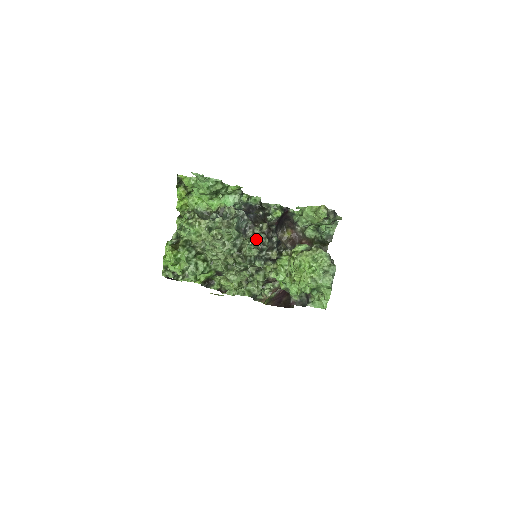
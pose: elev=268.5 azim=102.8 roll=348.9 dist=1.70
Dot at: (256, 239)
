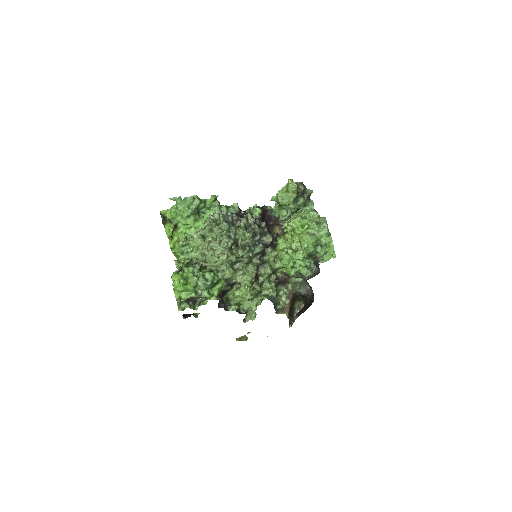
Dot at: (245, 224)
